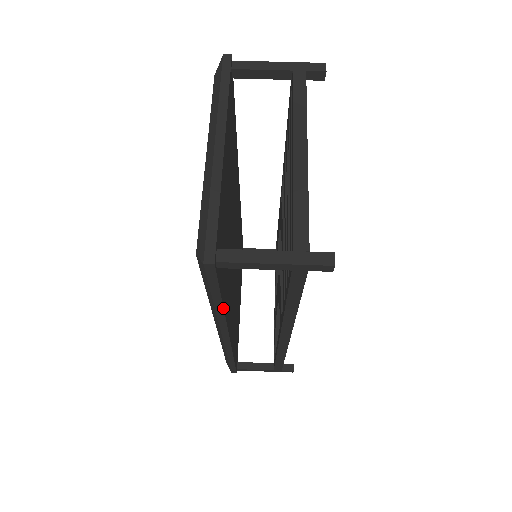
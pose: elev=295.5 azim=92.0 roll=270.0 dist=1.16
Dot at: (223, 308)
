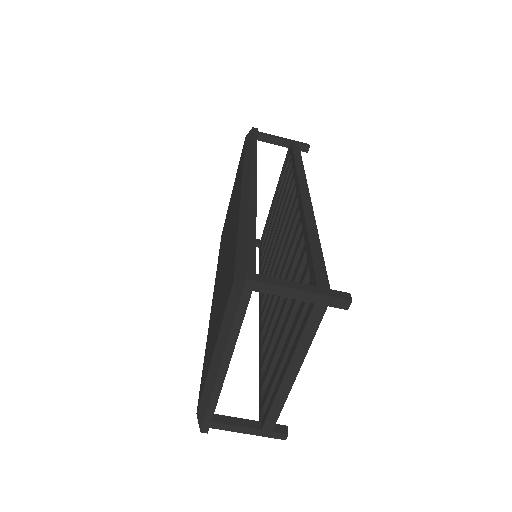
Dot at: occluded
